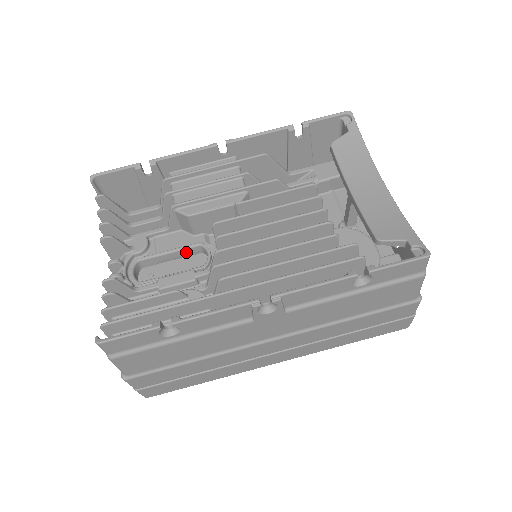
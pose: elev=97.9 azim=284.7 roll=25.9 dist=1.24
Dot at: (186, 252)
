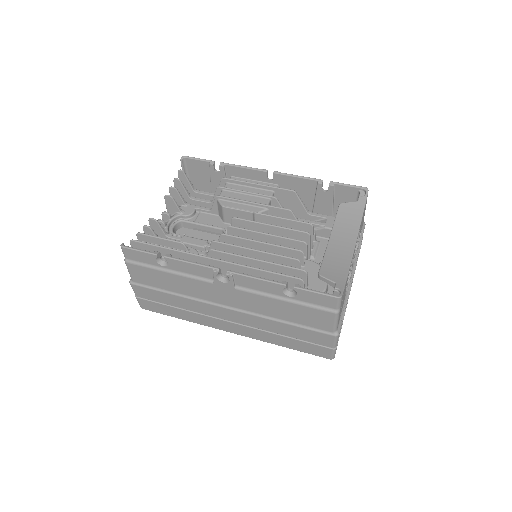
Dot at: (213, 230)
